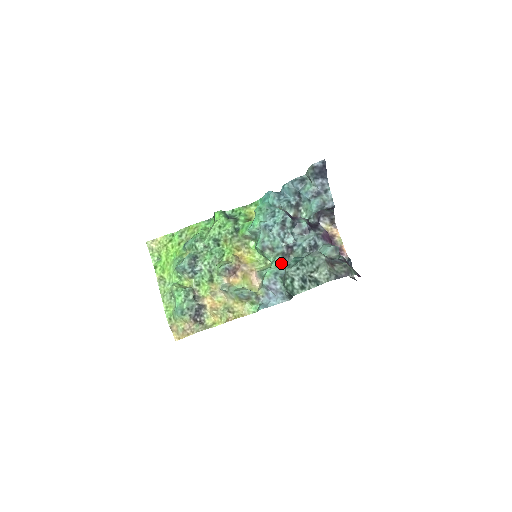
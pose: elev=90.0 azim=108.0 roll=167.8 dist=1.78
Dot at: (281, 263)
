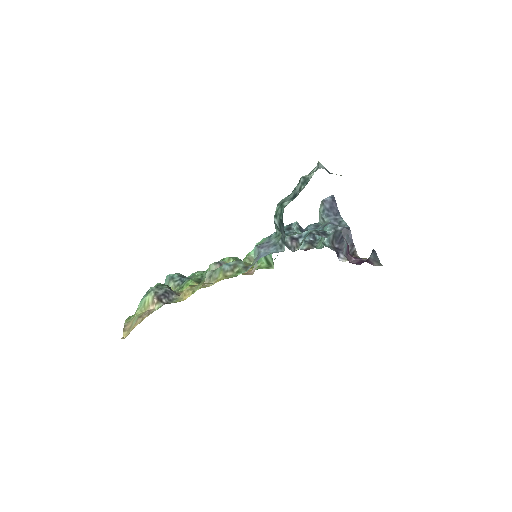
Dot at: occluded
